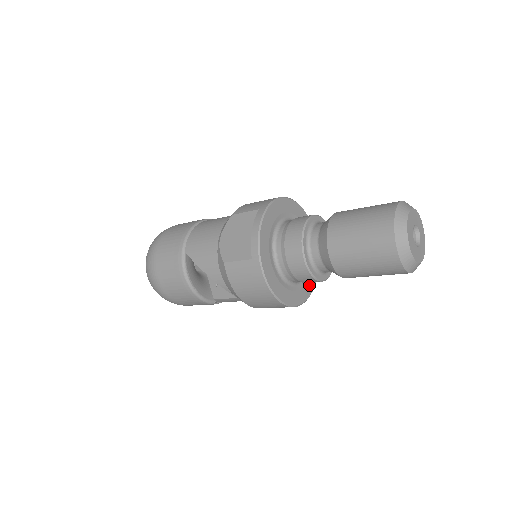
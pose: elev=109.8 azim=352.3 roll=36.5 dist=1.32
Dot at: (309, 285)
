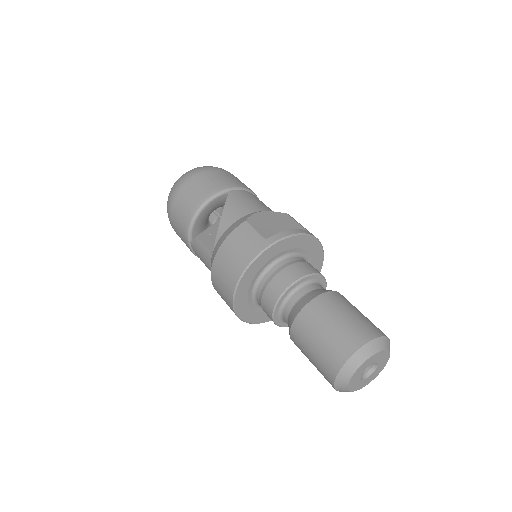
Dot at: (255, 316)
